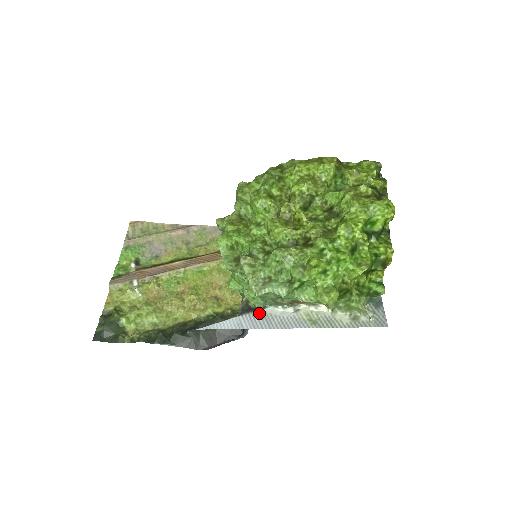
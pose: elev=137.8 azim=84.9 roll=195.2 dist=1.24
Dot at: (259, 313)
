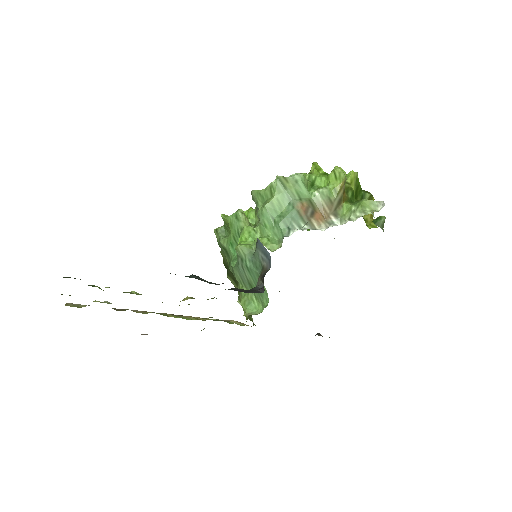
Dot at: occluded
